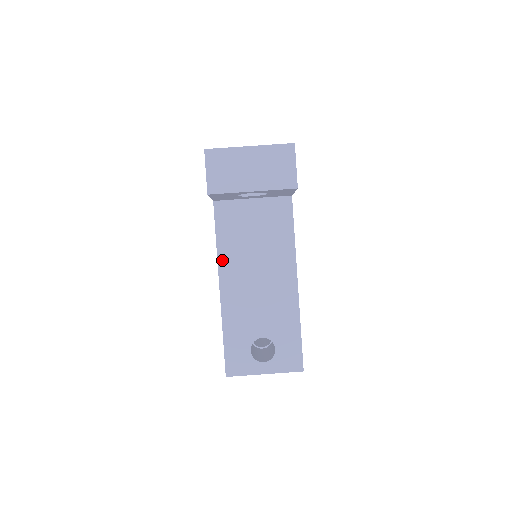
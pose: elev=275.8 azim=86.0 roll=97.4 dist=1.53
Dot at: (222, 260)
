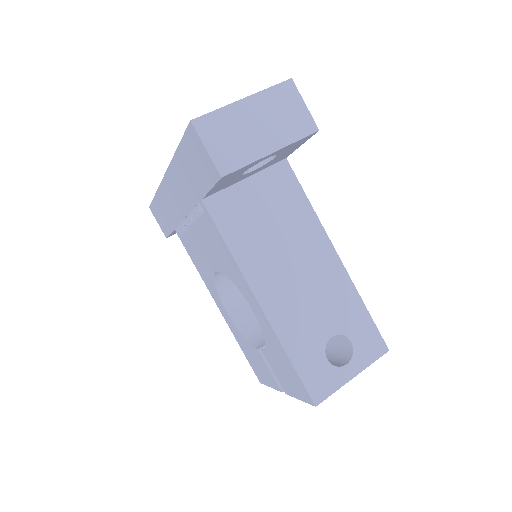
Dot at: (246, 268)
